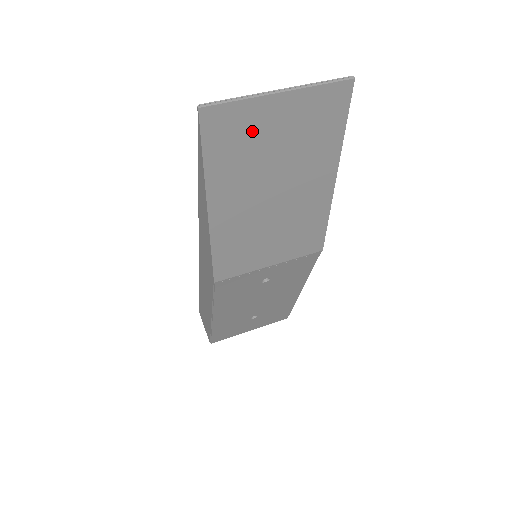
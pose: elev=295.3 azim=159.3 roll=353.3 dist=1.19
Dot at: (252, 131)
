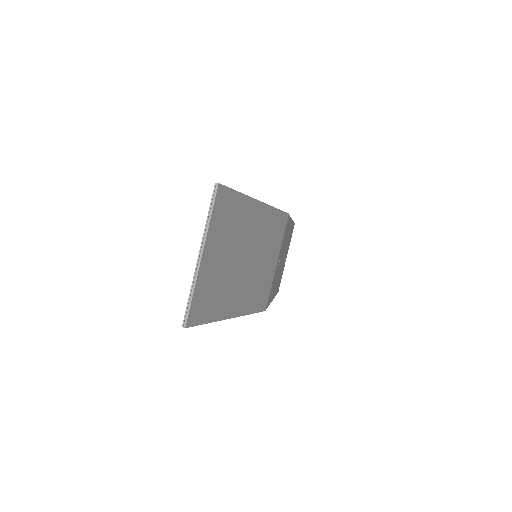
Dot at: (211, 281)
